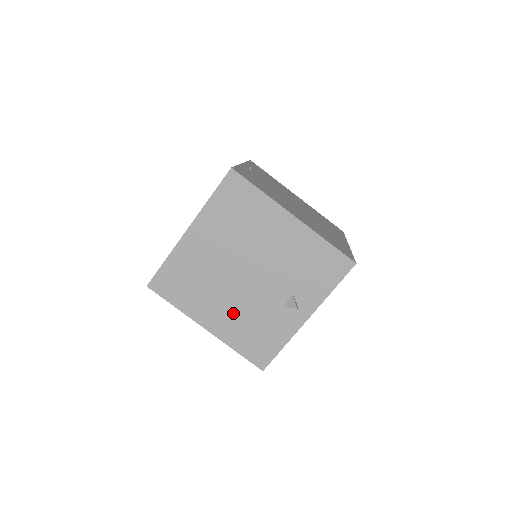
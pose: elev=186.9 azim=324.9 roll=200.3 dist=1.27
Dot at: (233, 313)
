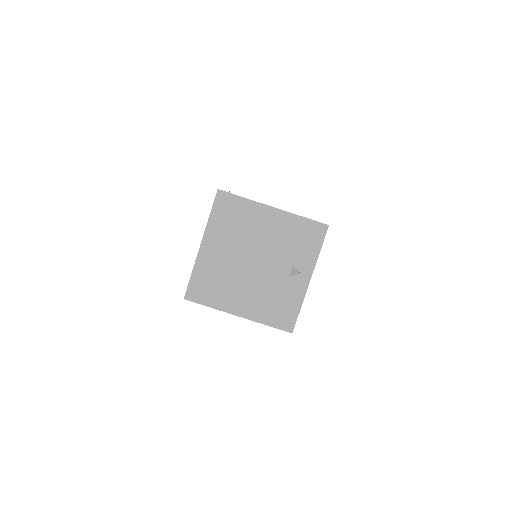
Dot at: (254, 296)
